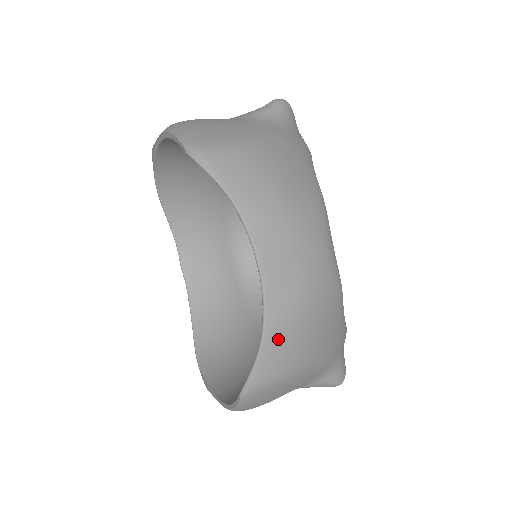
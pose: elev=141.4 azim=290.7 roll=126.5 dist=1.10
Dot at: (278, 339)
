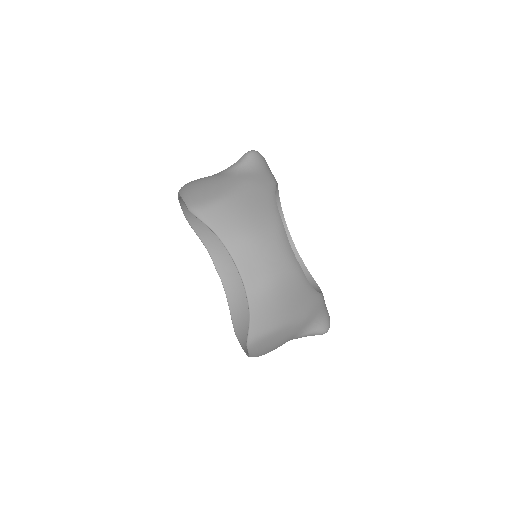
Dot at: (260, 310)
